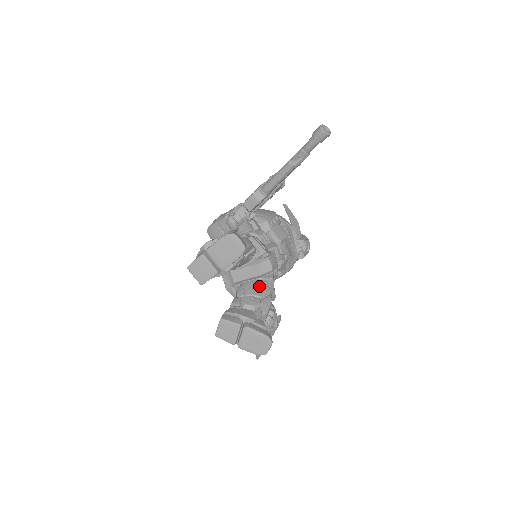
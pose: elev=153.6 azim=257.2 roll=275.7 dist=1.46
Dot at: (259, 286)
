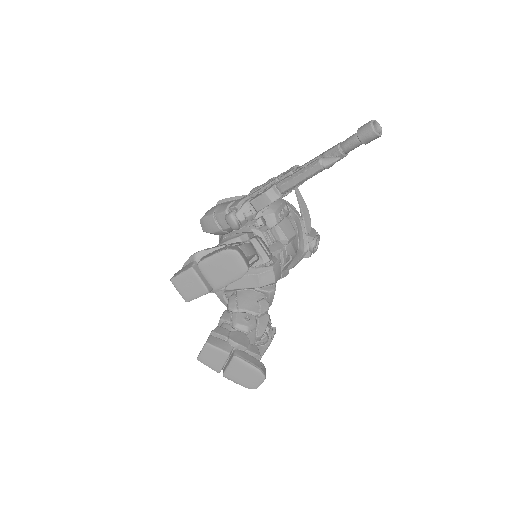
Dot at: (256, 299)
